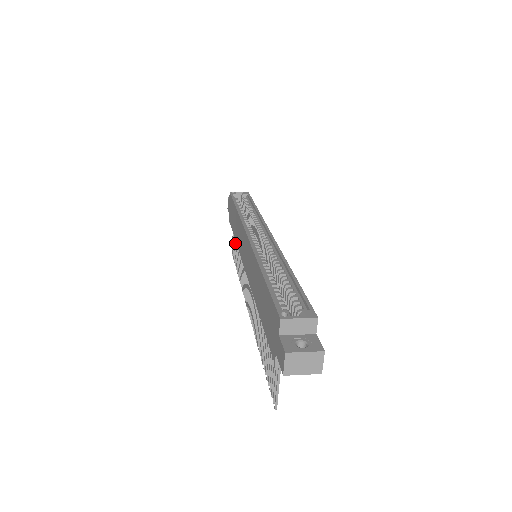
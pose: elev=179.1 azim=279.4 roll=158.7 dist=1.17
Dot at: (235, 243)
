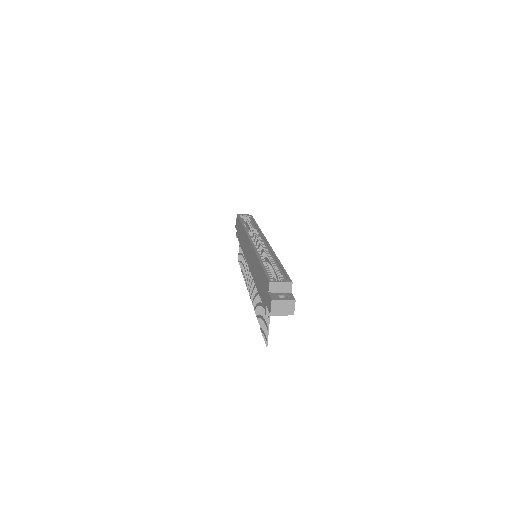
Dot at: (241, 252)
